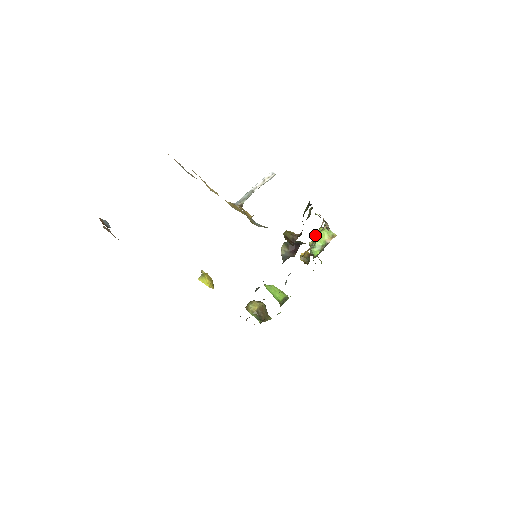
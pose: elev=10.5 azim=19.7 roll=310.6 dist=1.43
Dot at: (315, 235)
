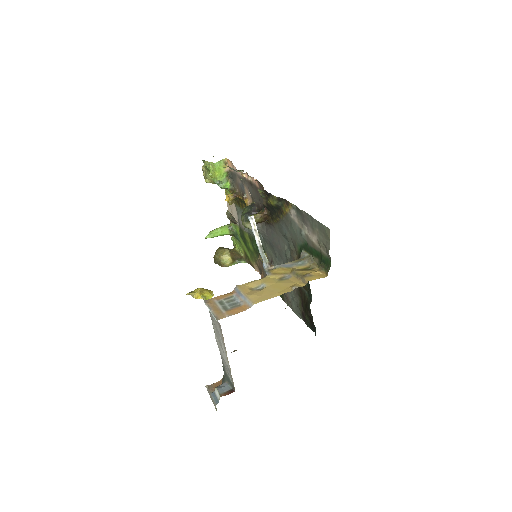
Dot at: (213, 176)
